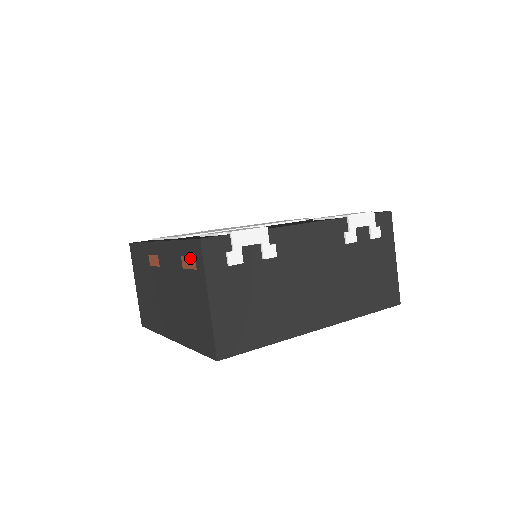
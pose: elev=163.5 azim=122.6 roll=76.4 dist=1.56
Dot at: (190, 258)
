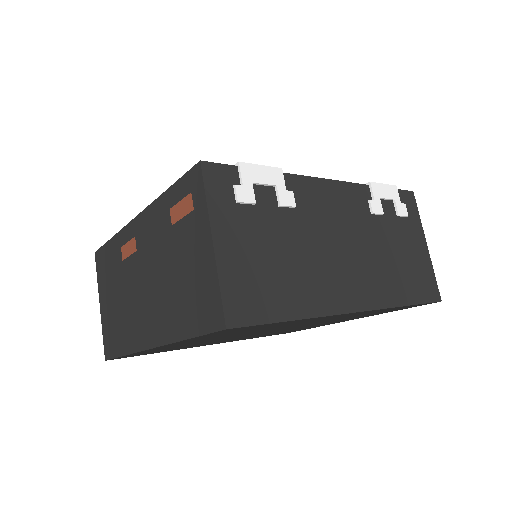
Dot at: (184, 201)
